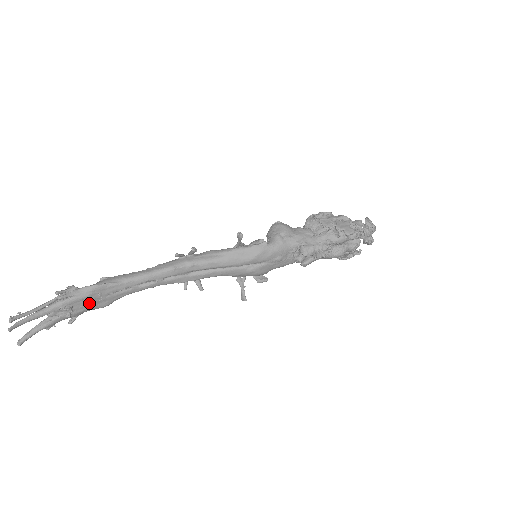
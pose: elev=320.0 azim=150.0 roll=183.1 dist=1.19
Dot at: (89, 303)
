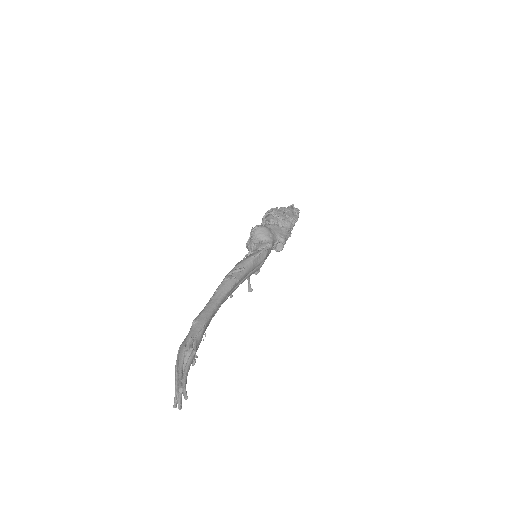
Dot at: occluded
